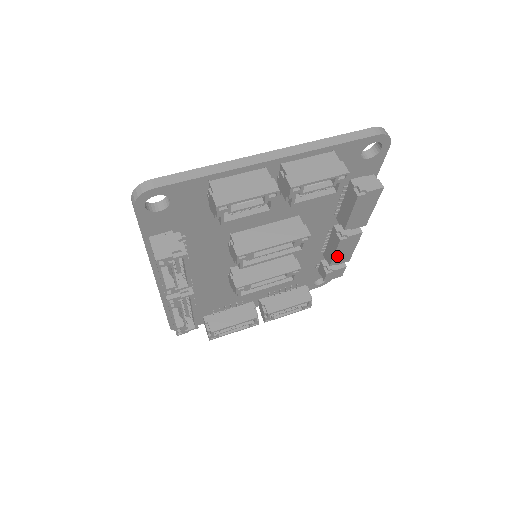
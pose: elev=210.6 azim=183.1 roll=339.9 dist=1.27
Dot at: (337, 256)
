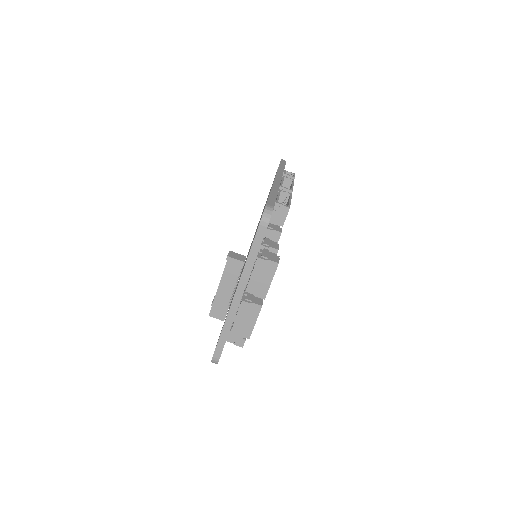
Dot at: occluded
